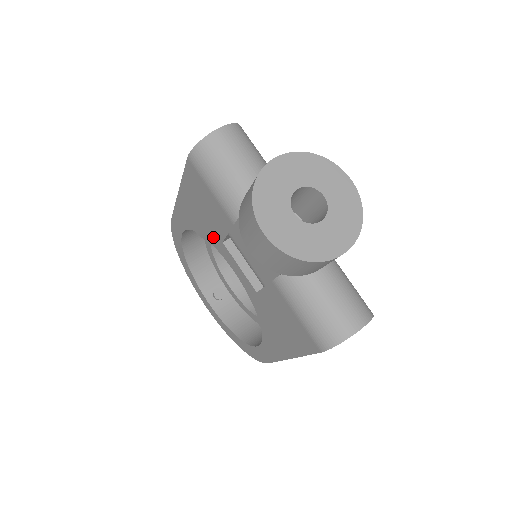
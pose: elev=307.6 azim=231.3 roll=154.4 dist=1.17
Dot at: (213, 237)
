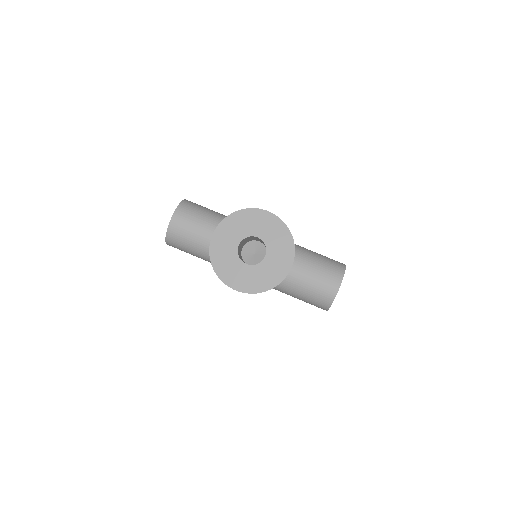
Dot at: occluded
